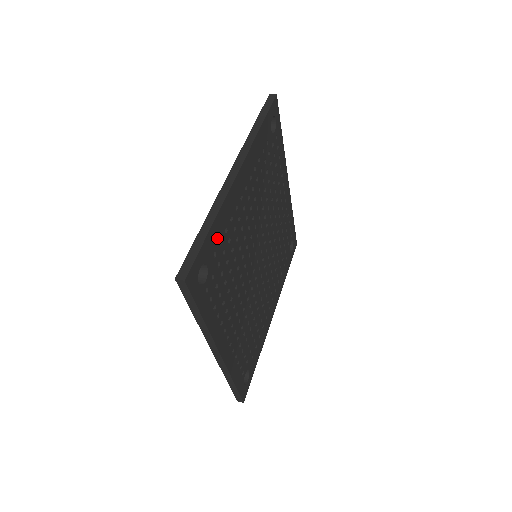
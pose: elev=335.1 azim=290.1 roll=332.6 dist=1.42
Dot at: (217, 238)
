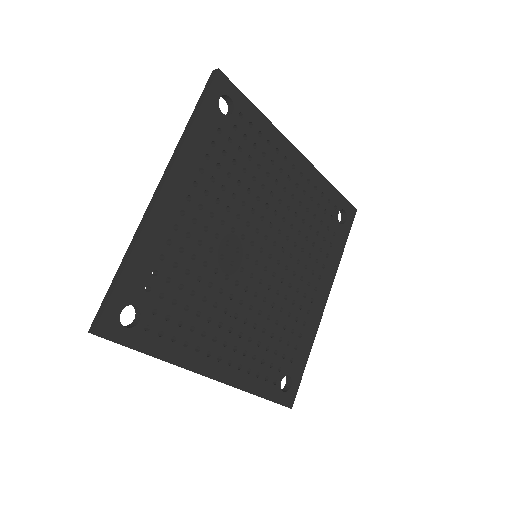
Dot at: (145, 272)
